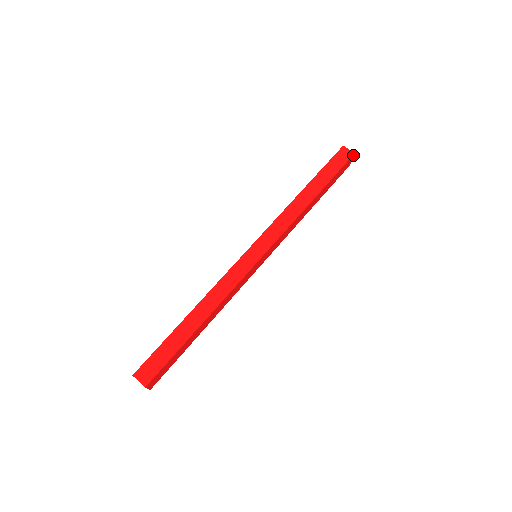
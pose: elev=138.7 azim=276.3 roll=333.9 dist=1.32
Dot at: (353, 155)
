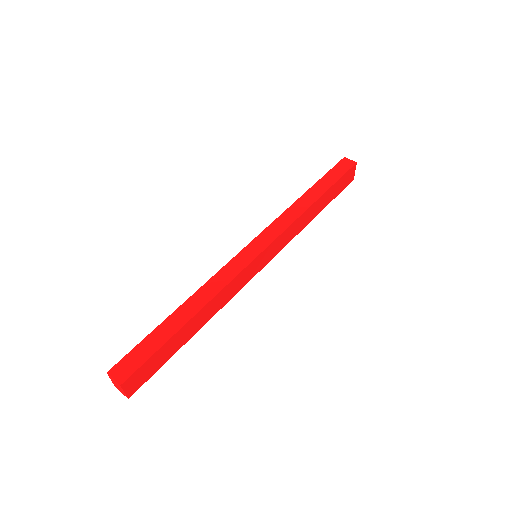
Dot at: (355, 165)
